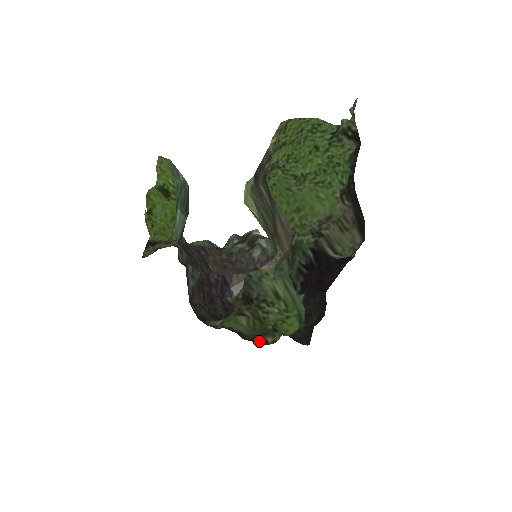
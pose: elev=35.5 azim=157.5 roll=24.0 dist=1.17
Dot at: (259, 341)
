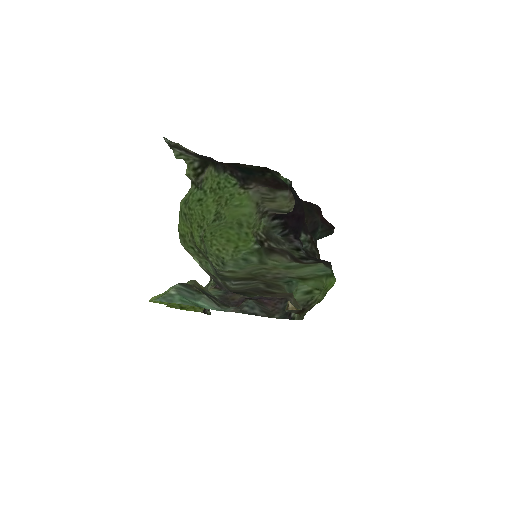
Dot at: occluded
